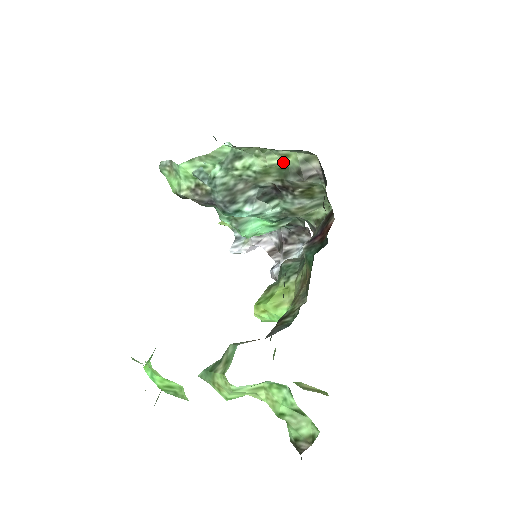
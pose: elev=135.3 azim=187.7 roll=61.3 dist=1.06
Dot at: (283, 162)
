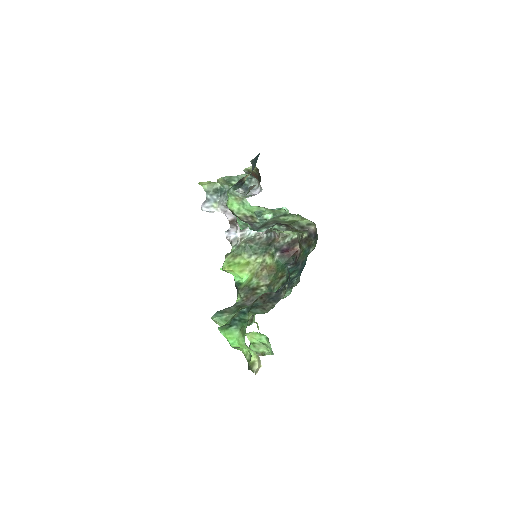
Dot at: (299, 220)
